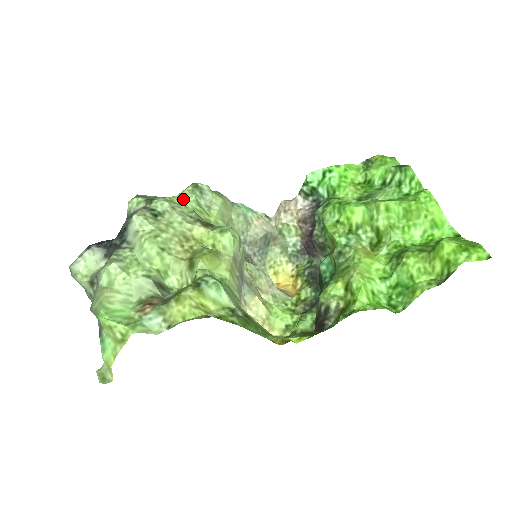
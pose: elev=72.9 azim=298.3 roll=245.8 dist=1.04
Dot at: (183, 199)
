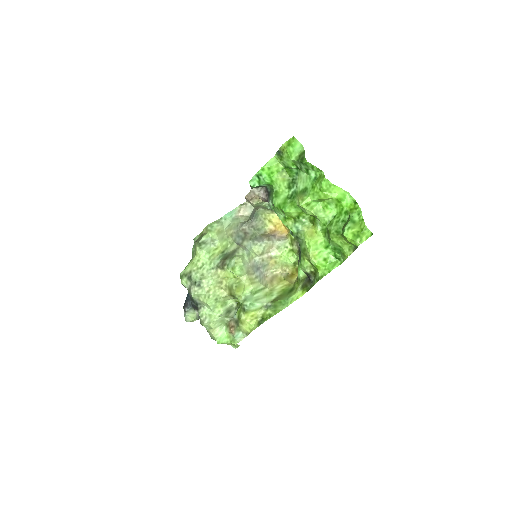
Dot at: (200, 258)
